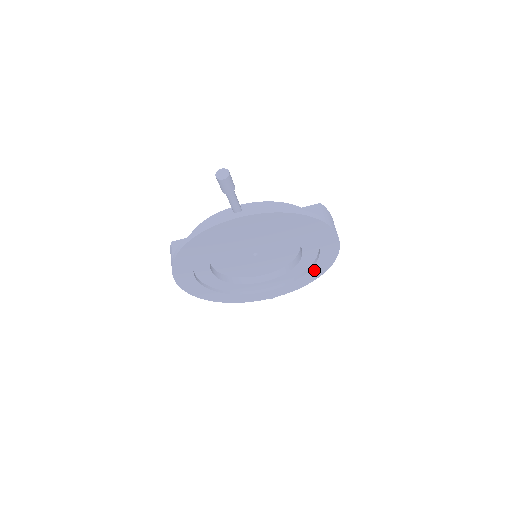
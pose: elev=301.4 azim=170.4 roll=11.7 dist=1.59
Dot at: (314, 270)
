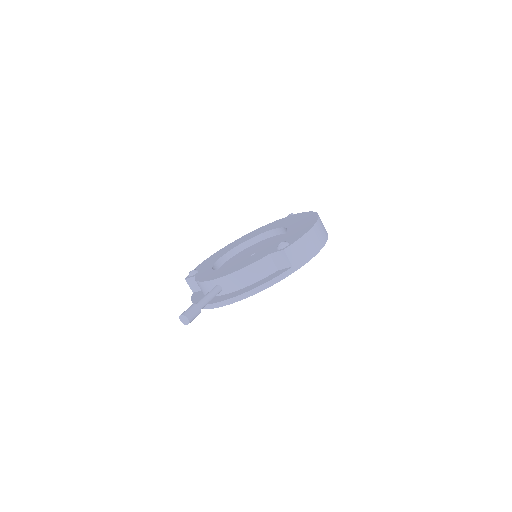
Dot at: occluded
